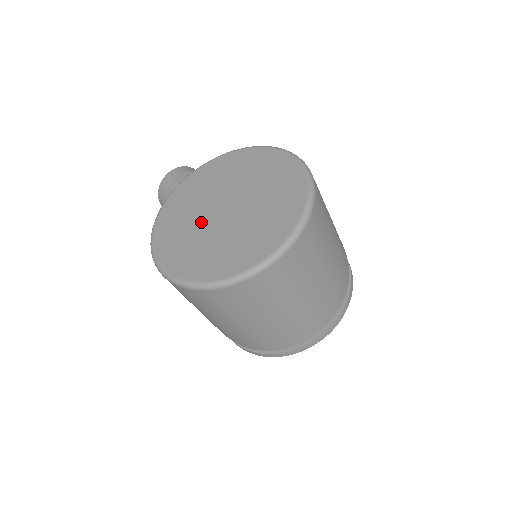
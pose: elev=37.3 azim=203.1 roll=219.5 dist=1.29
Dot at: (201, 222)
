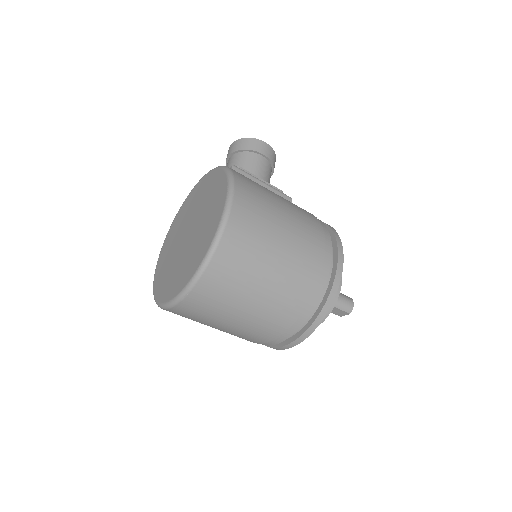
Dot at: (179, 234)
